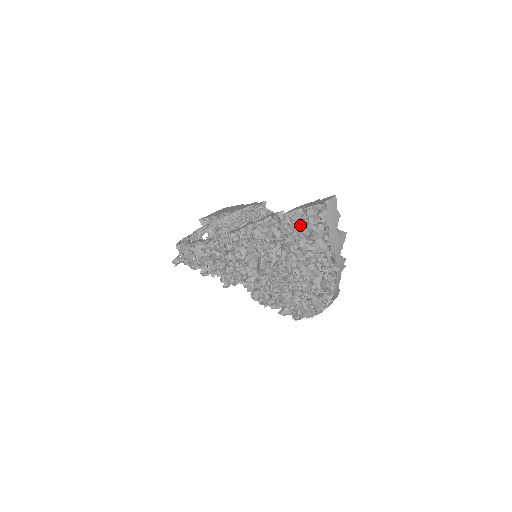
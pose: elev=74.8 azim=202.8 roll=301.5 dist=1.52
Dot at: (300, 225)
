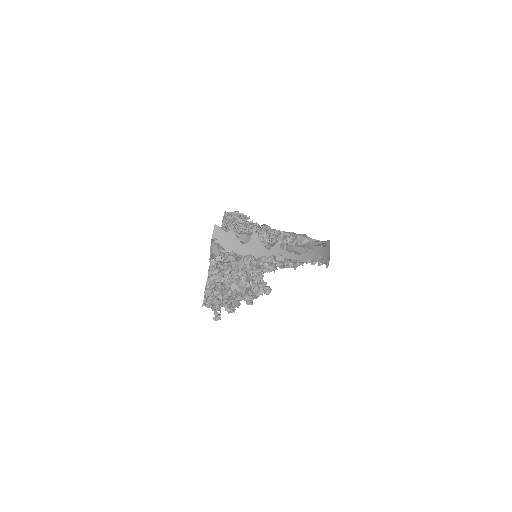
Dot at: (225, 256)
